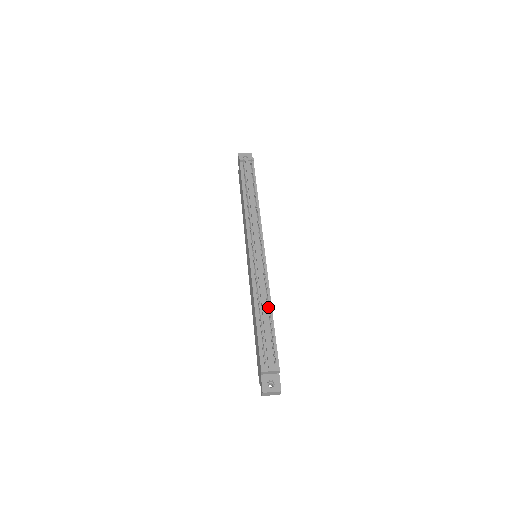
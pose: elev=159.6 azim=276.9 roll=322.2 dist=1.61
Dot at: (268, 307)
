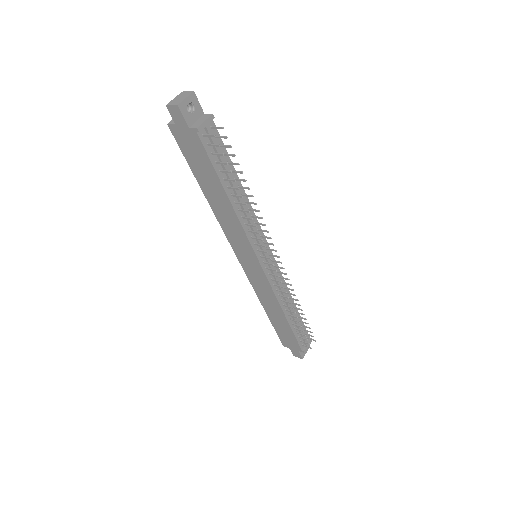
Dot at: (292, 304)
